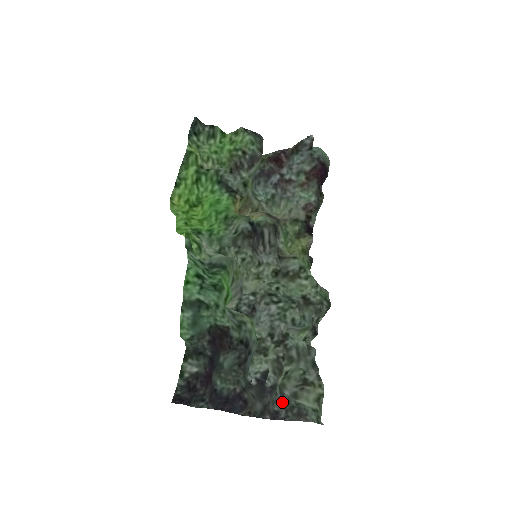
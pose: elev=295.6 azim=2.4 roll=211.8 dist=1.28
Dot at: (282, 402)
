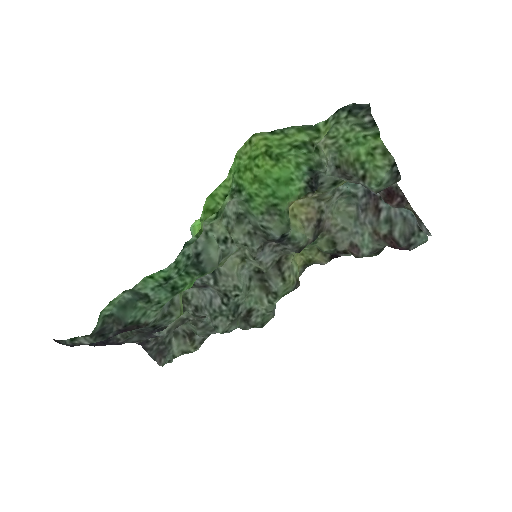
Dot at: occluded
